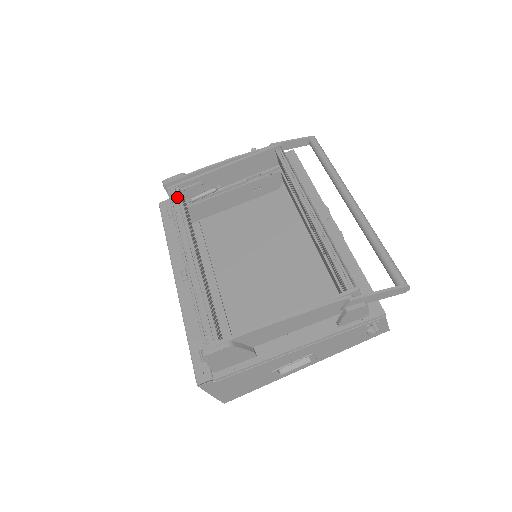
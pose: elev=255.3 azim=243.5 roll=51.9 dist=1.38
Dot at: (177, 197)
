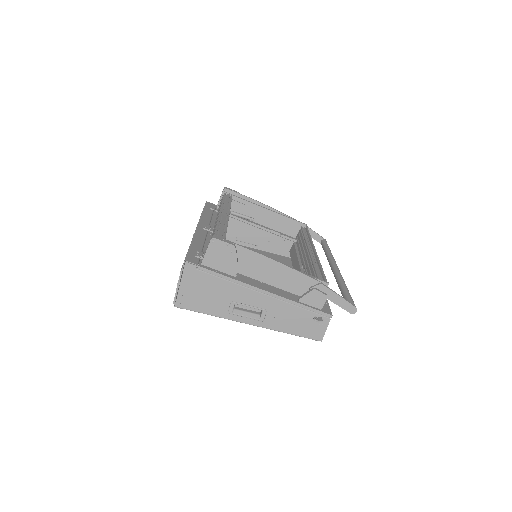
Dot at: (229, 197)
